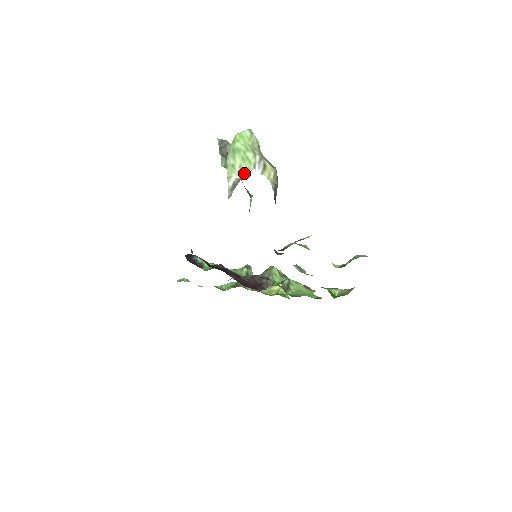
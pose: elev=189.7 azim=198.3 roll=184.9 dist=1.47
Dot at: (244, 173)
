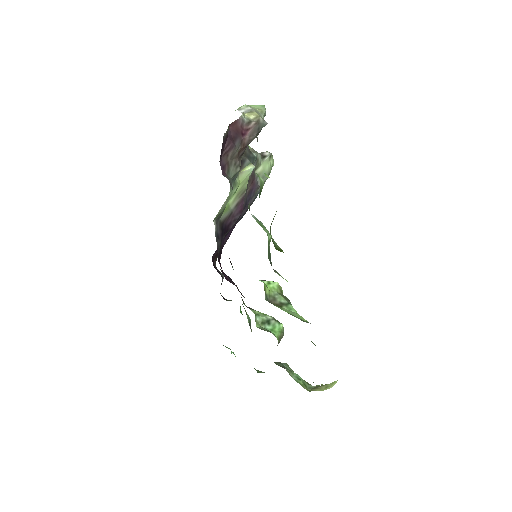
Dot at: occluded
